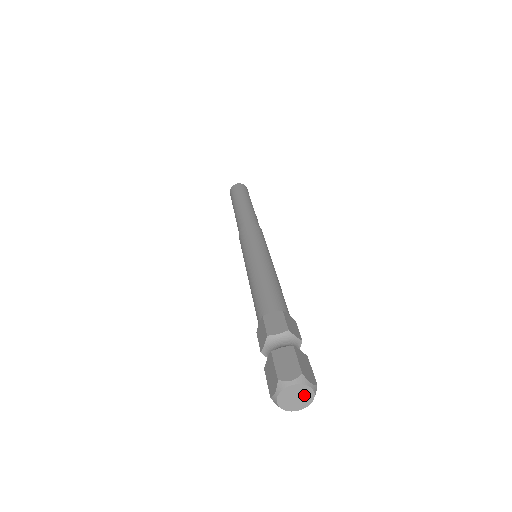
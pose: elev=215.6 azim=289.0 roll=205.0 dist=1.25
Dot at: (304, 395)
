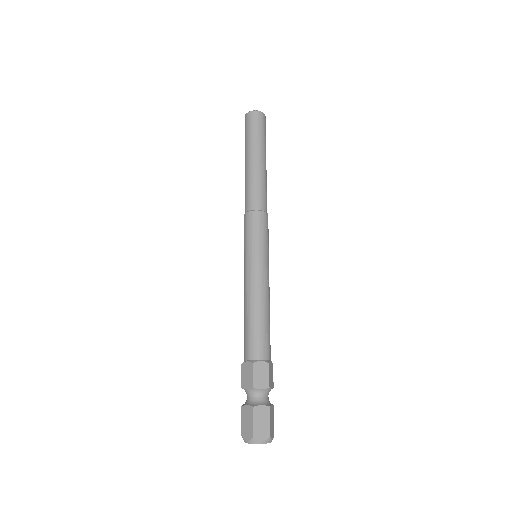
Dot at: occluded
